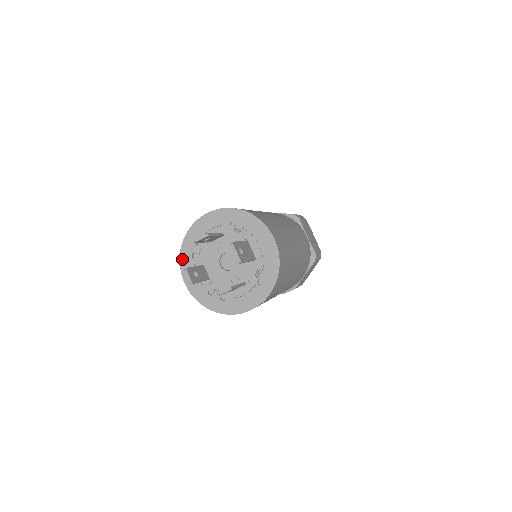
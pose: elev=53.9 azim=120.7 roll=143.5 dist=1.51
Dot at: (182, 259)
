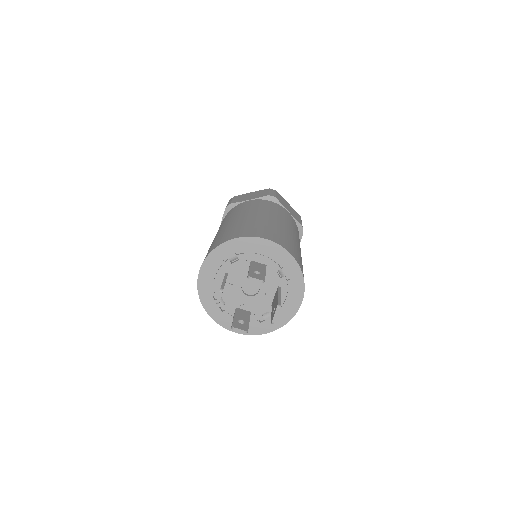
Dot at: (213, 254)
